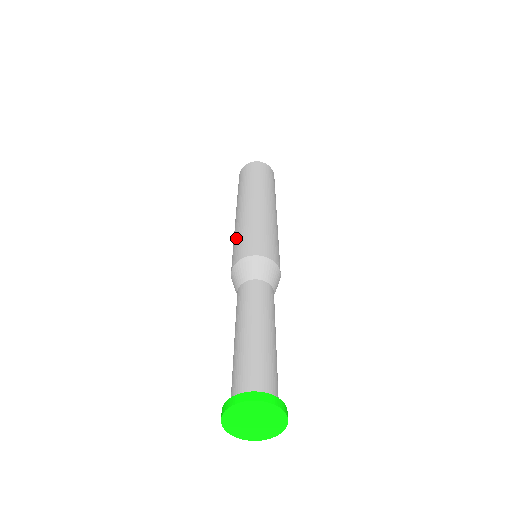
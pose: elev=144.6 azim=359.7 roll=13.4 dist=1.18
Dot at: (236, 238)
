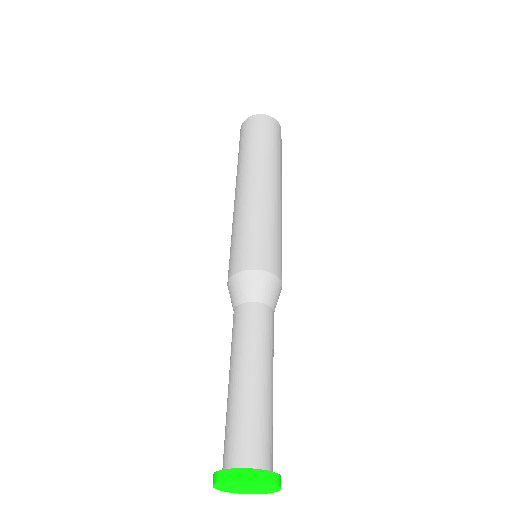
Dot at: (238, 232)
